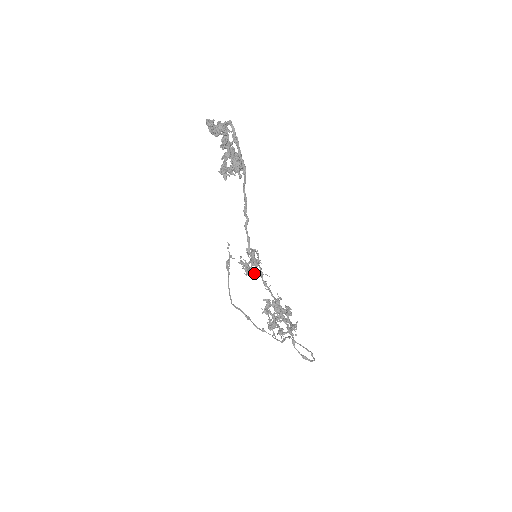
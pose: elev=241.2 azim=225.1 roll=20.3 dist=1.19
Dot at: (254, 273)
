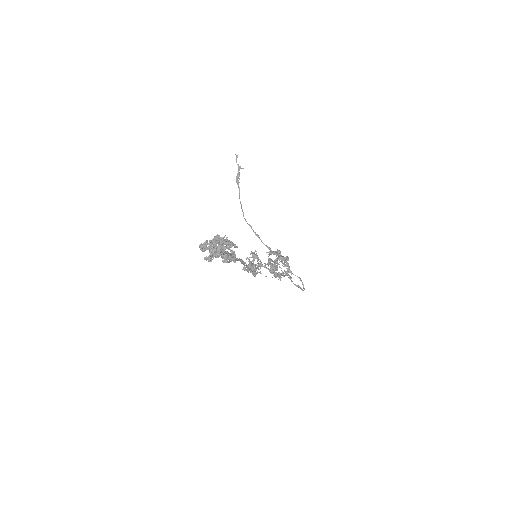
Dot at: (255, 273)
